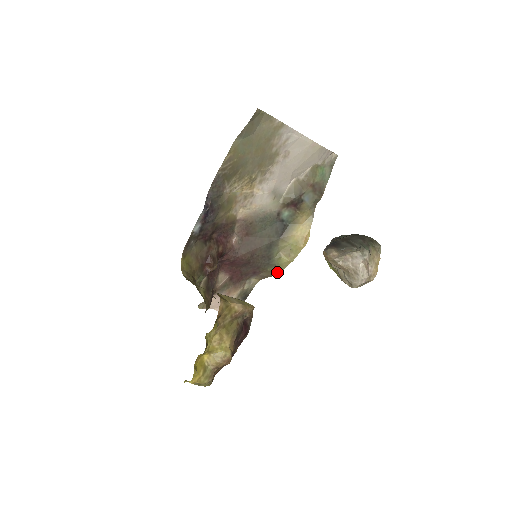
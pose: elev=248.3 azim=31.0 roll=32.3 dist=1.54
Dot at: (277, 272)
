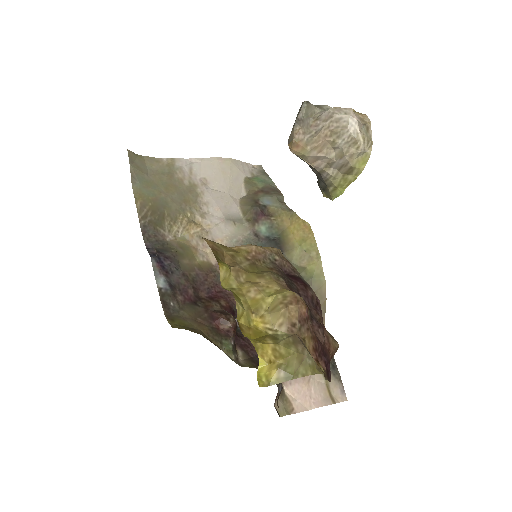
Dot at: (323, 289)
